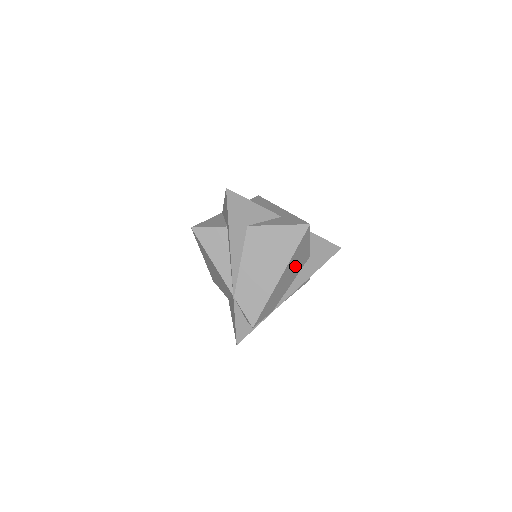
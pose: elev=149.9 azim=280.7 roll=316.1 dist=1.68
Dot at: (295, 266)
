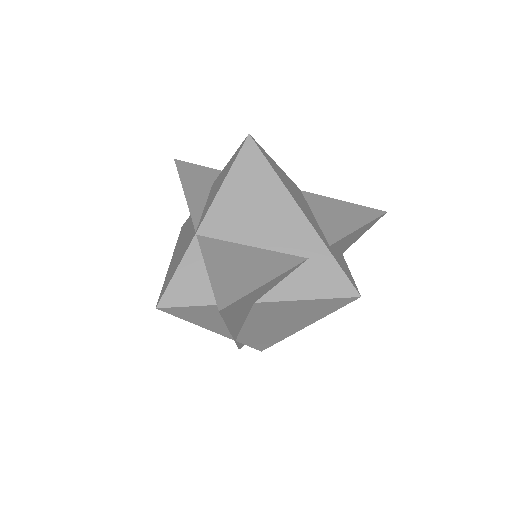
Dot at: occluded
